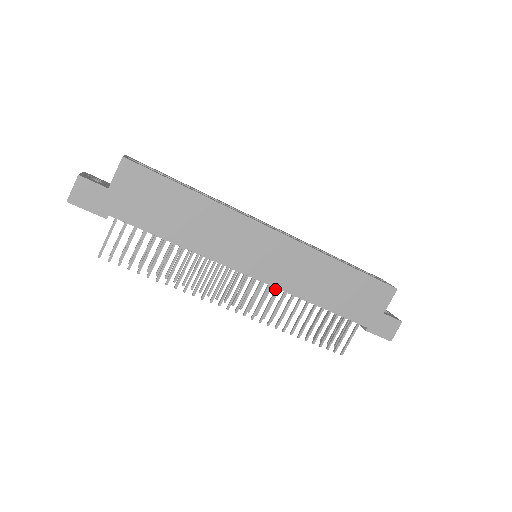
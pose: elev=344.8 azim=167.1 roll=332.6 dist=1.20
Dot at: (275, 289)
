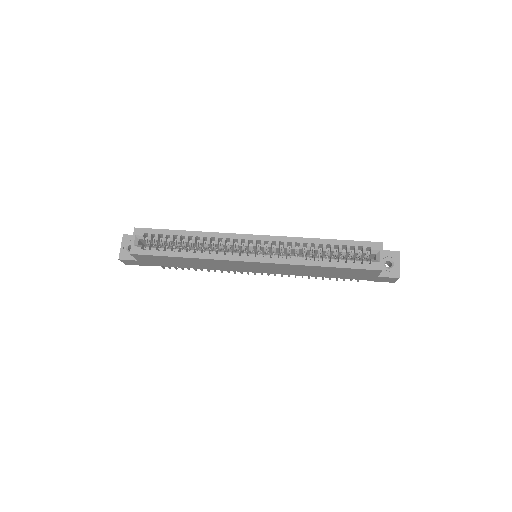
Dot at: occluded
